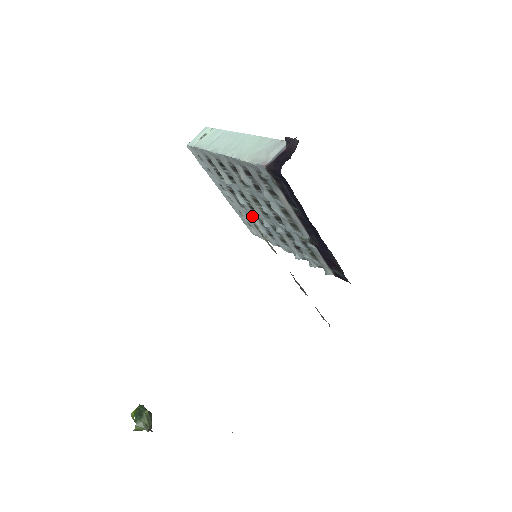
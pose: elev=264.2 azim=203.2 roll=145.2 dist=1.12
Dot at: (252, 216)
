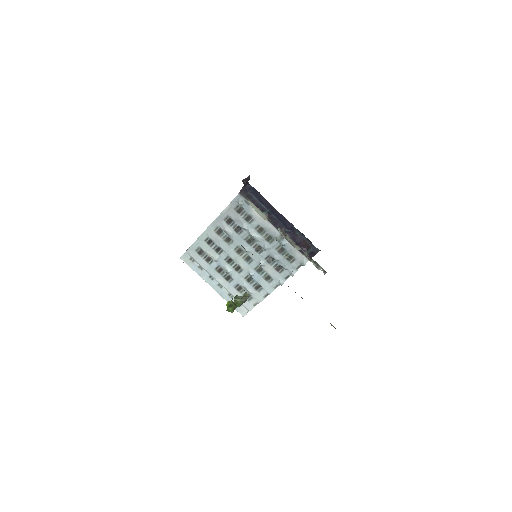
Dot at: (239, 282)
